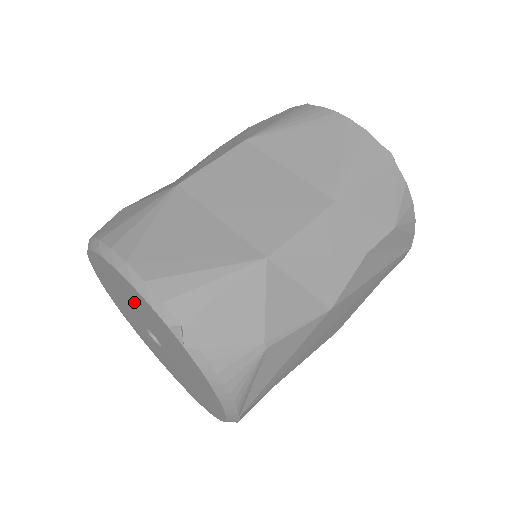
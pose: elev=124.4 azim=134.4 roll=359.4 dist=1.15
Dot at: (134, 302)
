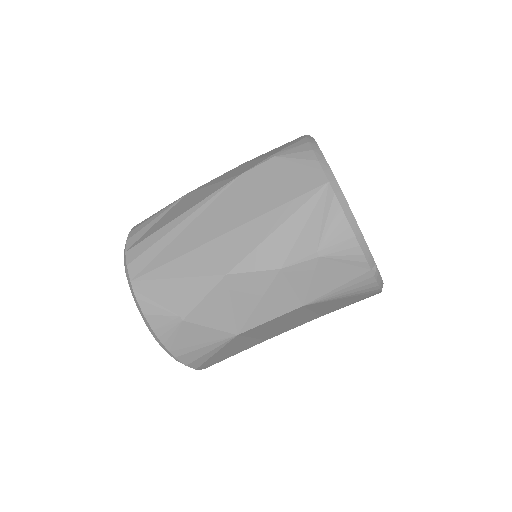
Dot at: occluded
